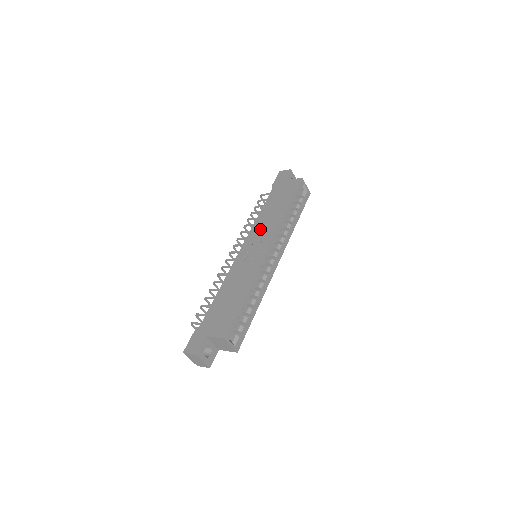
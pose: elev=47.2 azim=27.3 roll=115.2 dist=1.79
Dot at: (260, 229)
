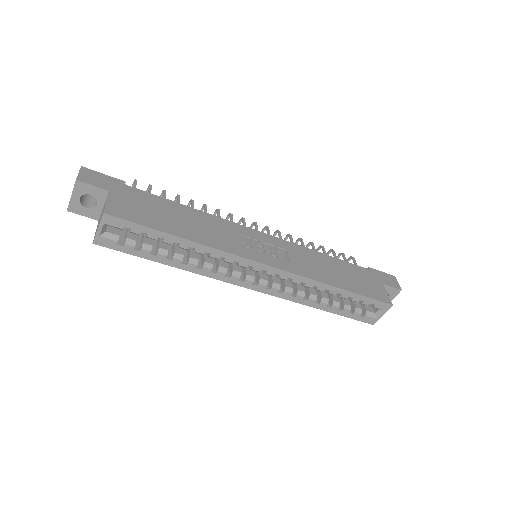
Dot at: (298, 254)
